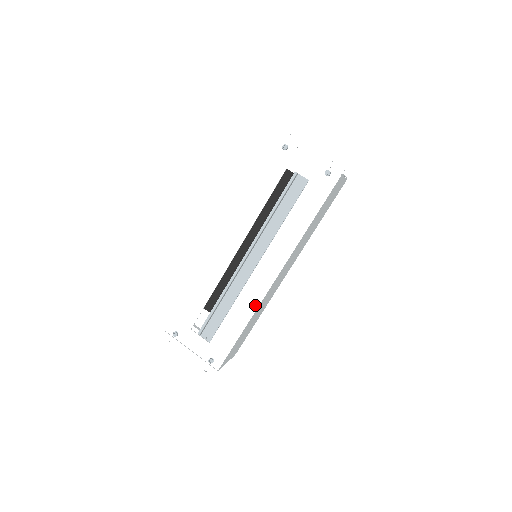
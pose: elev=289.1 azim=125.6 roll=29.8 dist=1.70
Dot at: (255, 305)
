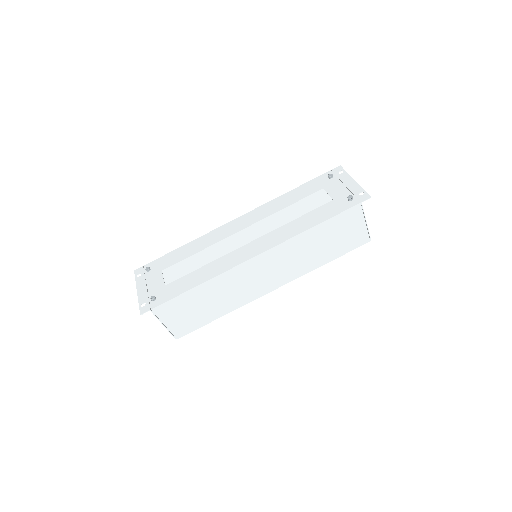
Dot at: (224, 270)
